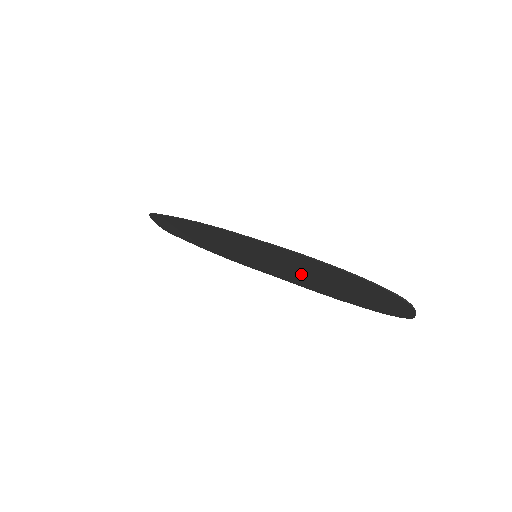
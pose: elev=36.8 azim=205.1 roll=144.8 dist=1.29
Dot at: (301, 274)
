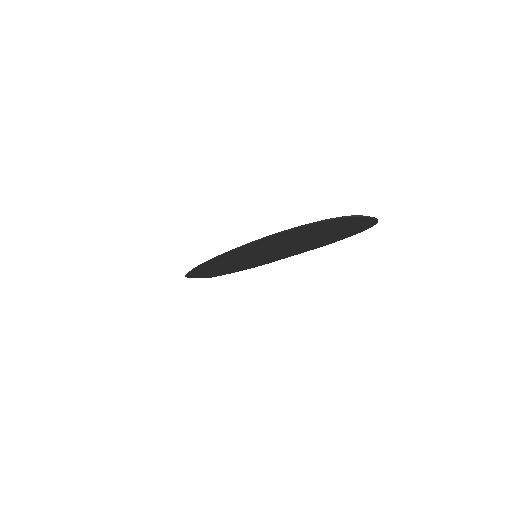
Dot at: (288, 247)
